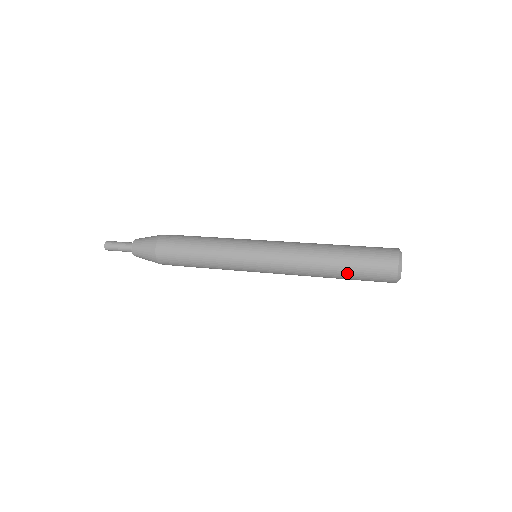
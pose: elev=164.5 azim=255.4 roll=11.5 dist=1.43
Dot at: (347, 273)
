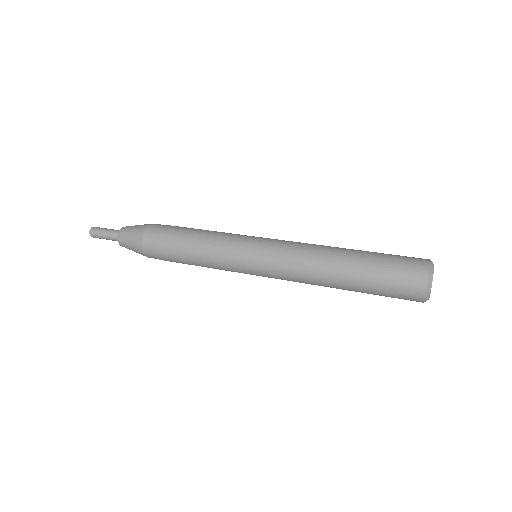
Dot at: (362, 287)
